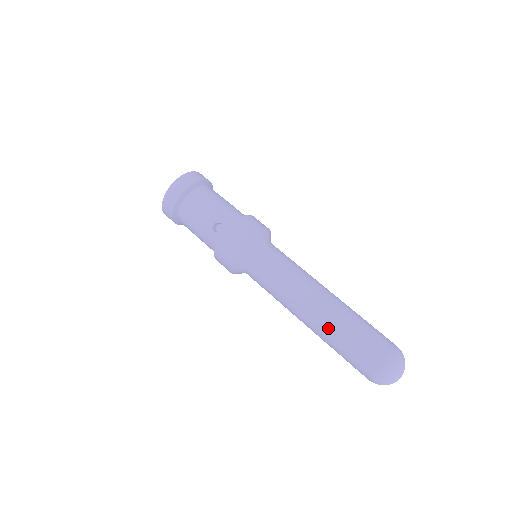
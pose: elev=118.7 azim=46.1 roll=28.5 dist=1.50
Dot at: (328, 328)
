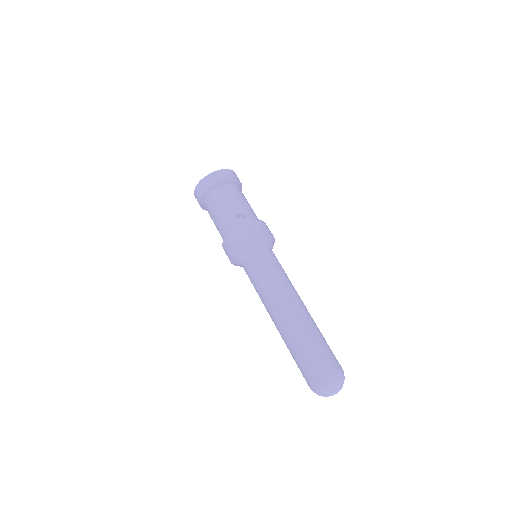
Dot at: (298, 329)
